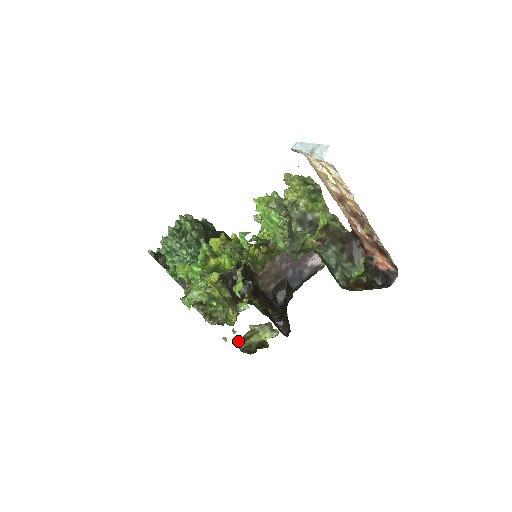
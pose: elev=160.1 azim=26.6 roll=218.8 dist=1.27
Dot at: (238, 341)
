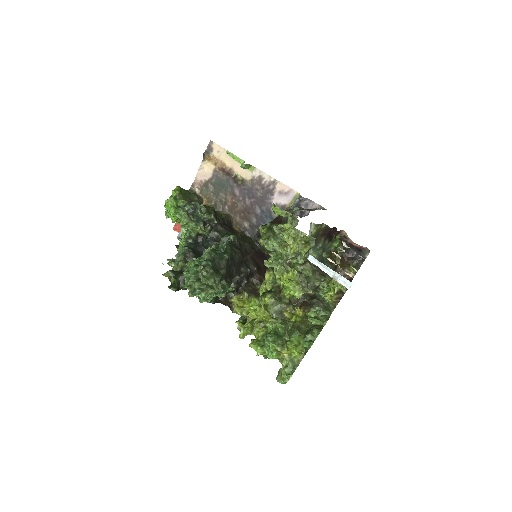
Dot at: occluded
